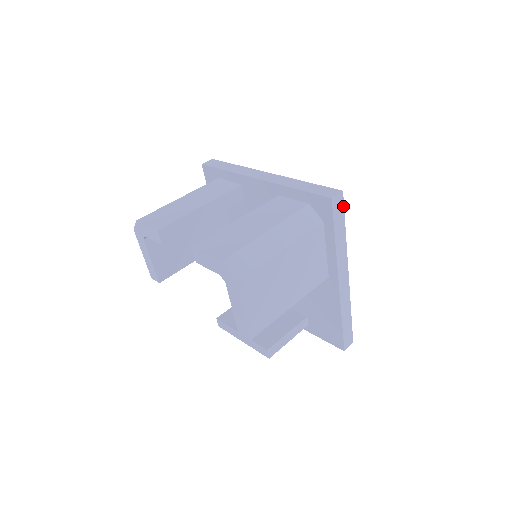
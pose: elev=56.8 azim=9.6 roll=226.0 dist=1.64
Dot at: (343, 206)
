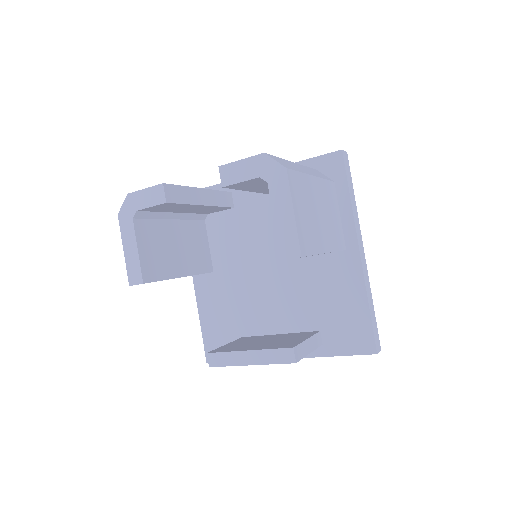
Dot at: (349, 168)
